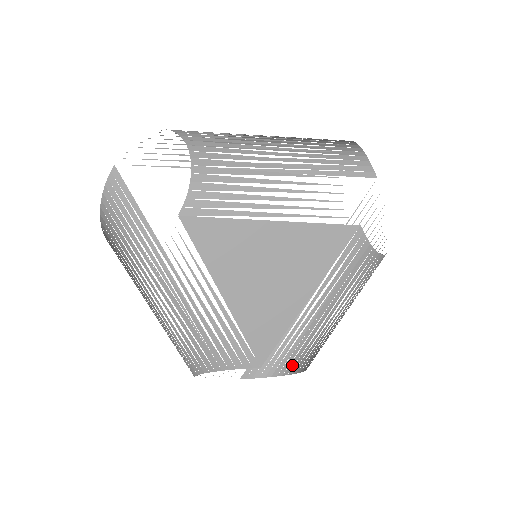
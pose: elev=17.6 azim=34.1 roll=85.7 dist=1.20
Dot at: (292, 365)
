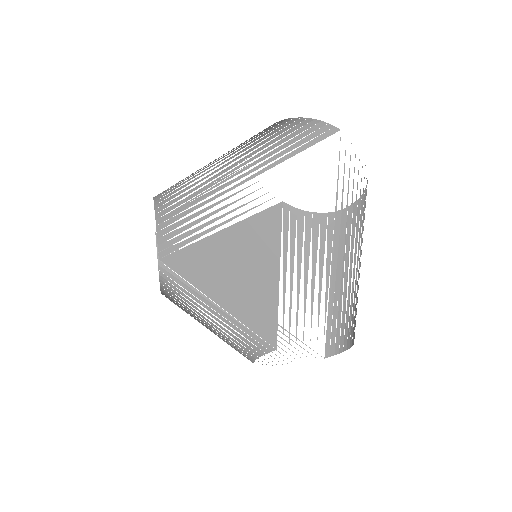
Dot at: (353, 335)
